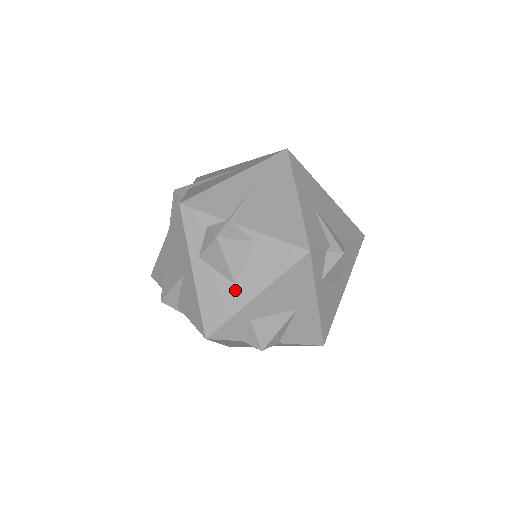
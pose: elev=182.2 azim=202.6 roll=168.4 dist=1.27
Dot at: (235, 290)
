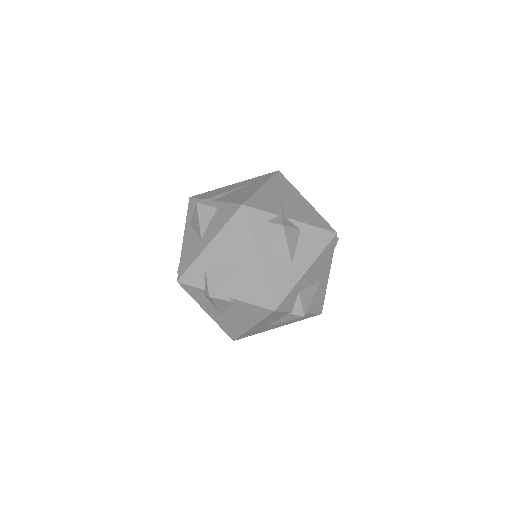
Dot at: (292, 268)
